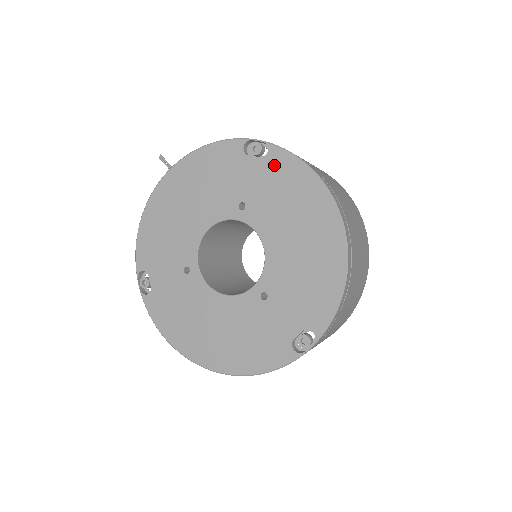
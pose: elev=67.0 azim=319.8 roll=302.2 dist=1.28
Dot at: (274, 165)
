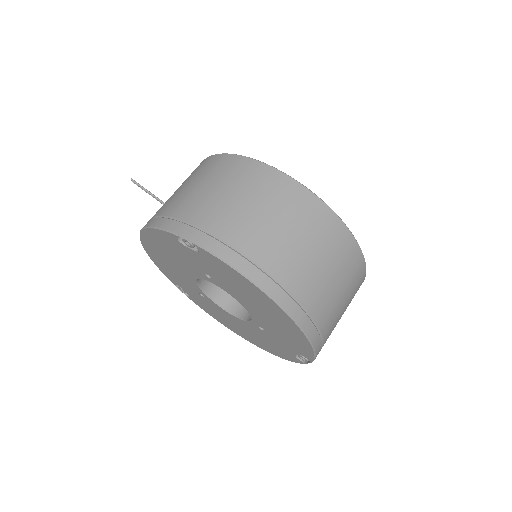
Dot at: (210, 260)
